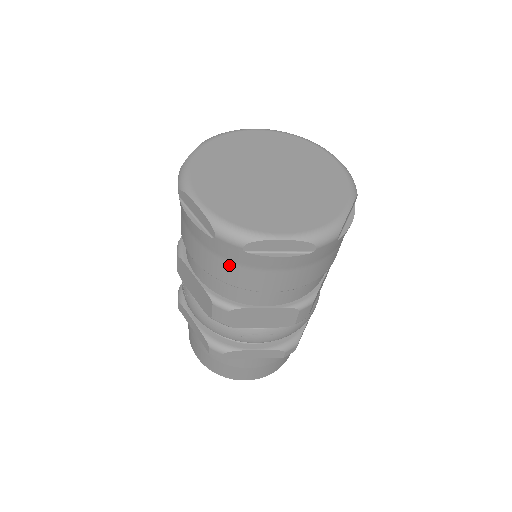
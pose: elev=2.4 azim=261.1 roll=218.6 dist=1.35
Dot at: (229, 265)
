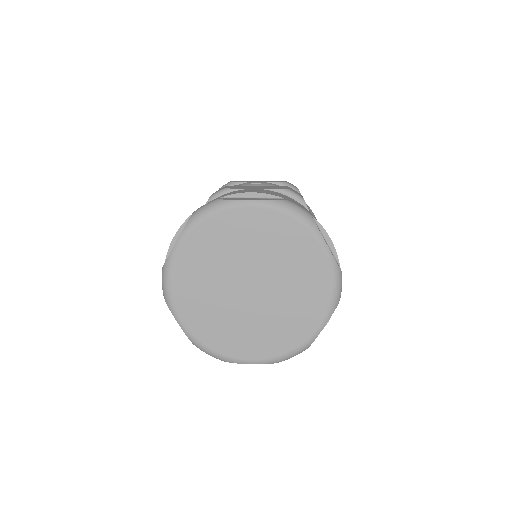
Dot at: occluded
